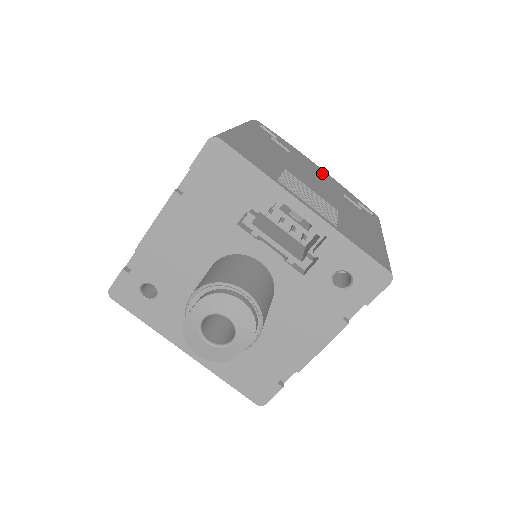
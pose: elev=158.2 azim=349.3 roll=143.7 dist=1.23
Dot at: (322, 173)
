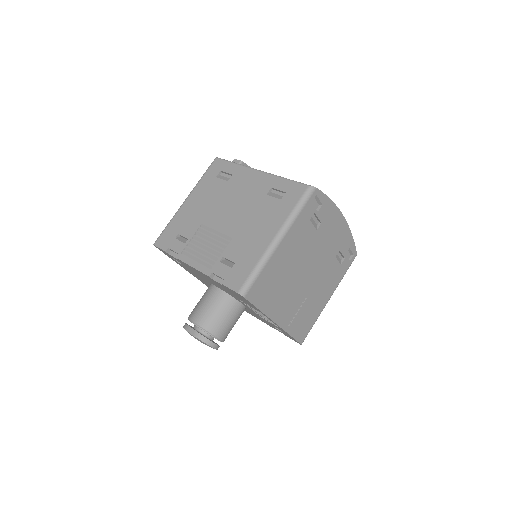
Dot at: (338, 230)
